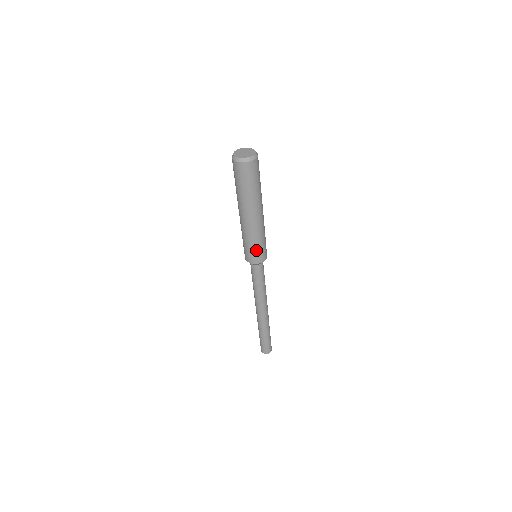
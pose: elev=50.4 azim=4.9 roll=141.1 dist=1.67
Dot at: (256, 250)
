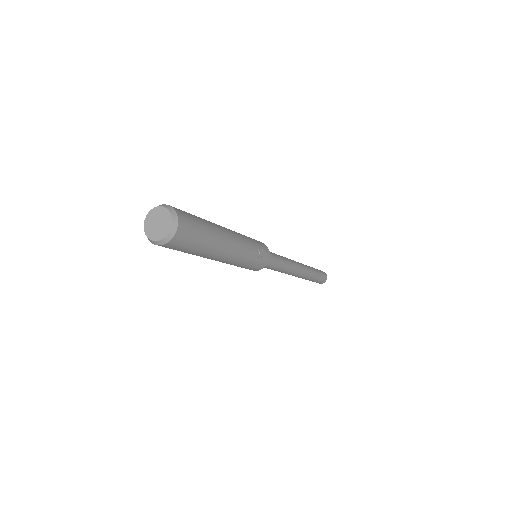
Dot at: (256, 261)
